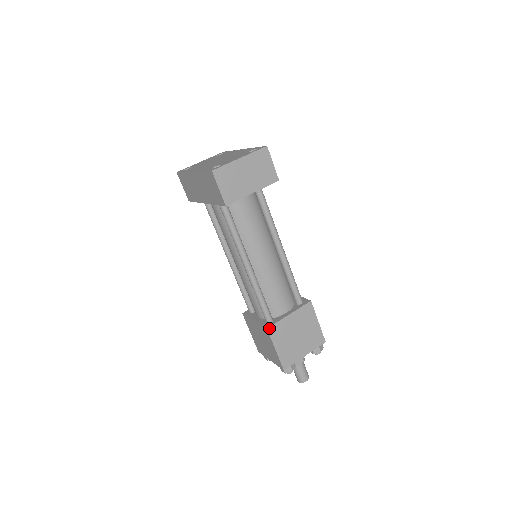
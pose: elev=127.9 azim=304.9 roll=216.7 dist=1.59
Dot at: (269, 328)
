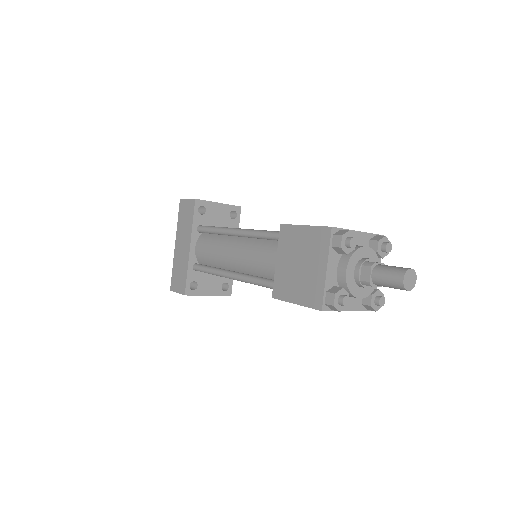
Dot at: (284, 225)
